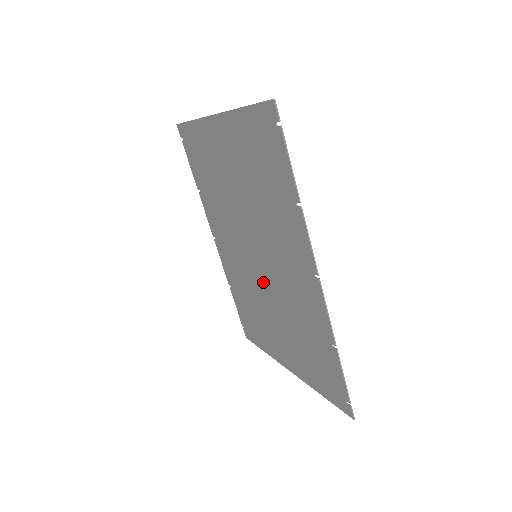
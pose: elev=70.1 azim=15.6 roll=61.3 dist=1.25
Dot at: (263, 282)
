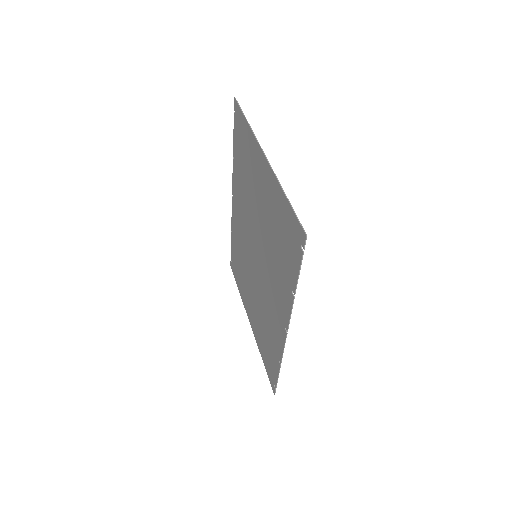
Dot at: (254, 272)
